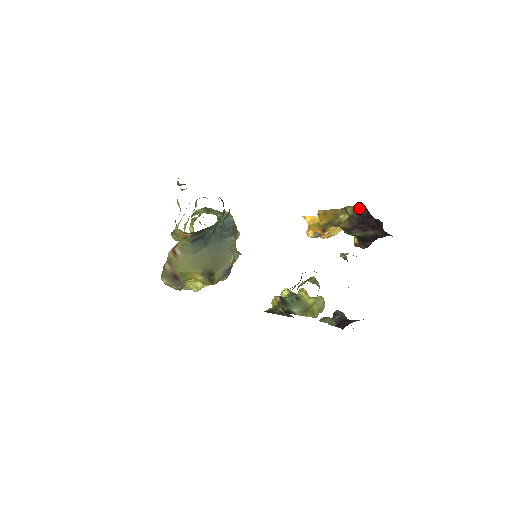
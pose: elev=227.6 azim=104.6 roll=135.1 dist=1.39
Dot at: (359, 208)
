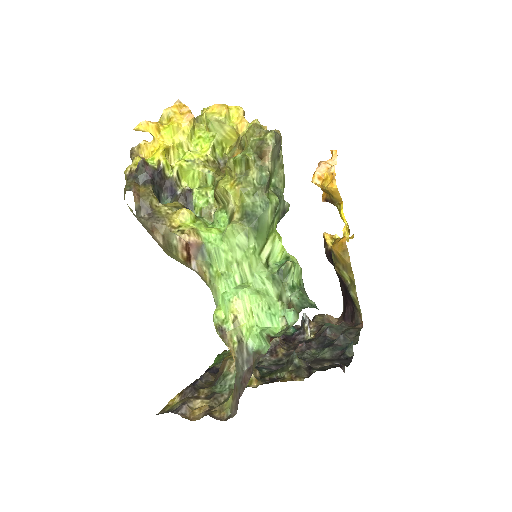
Dot at: (358, 309)
